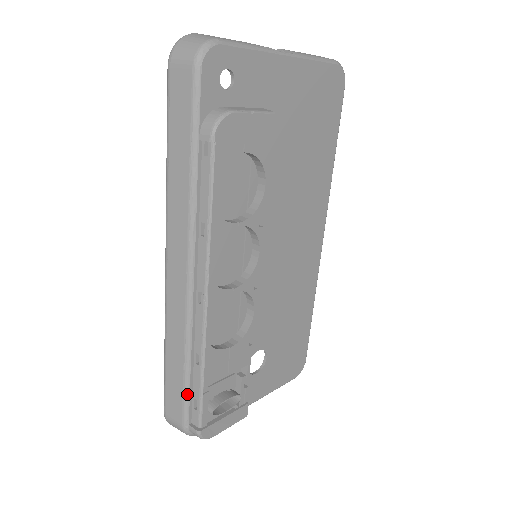
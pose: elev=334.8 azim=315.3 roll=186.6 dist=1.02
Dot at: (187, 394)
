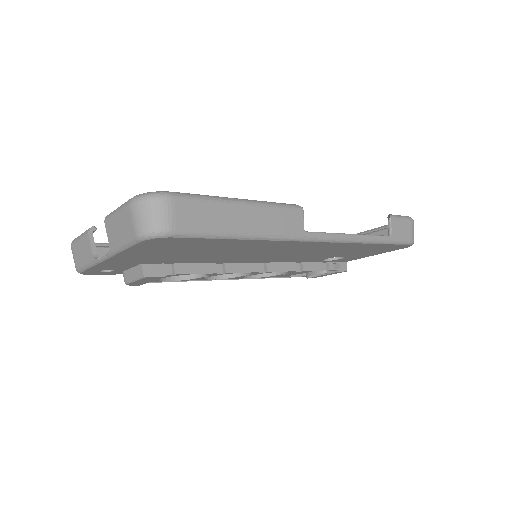
Dot at: occluded
